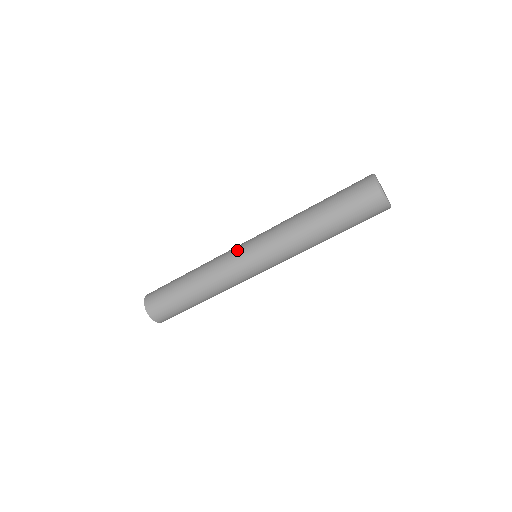
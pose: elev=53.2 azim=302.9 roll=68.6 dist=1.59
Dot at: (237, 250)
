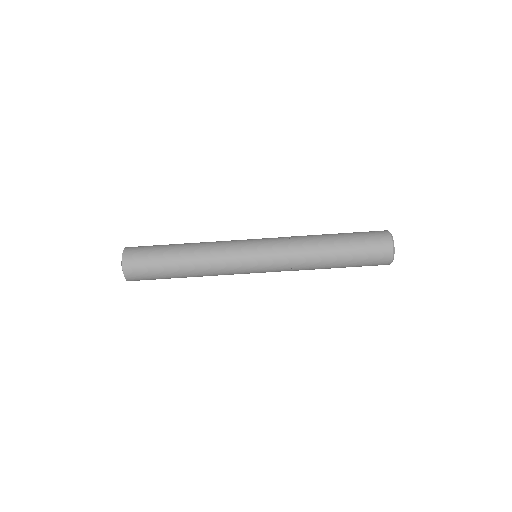
Dot at: (244, 245)
